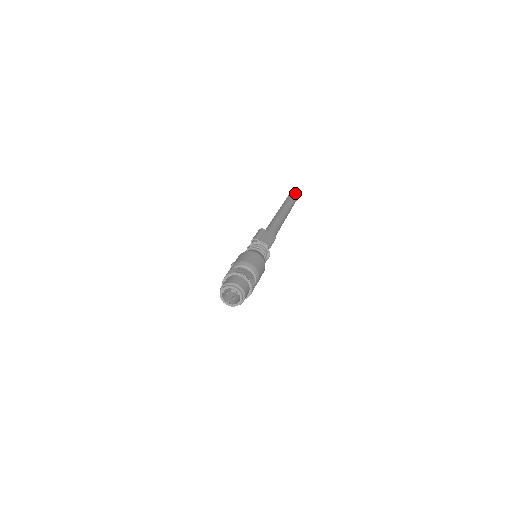
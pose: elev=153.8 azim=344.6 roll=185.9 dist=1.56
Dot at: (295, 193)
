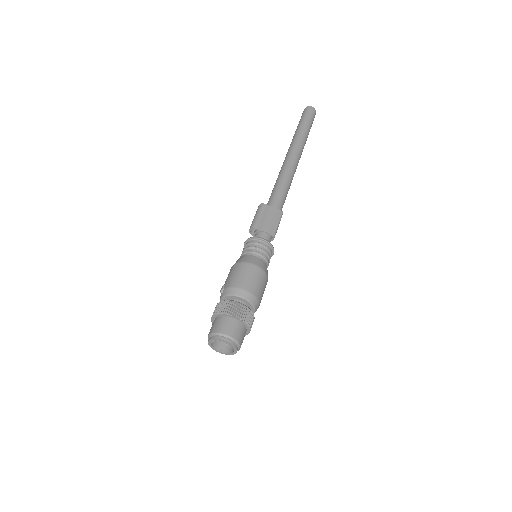
Dot at: (310, 113)
